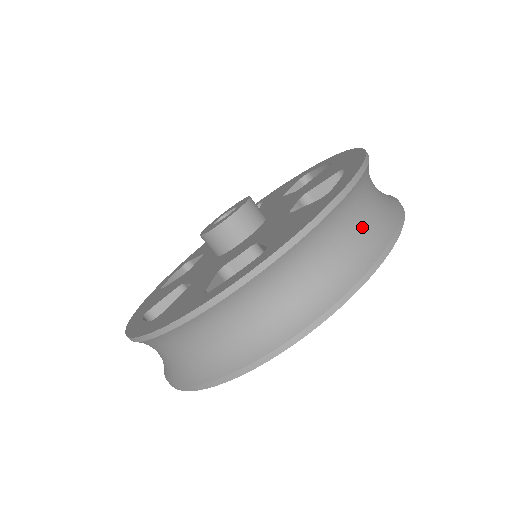
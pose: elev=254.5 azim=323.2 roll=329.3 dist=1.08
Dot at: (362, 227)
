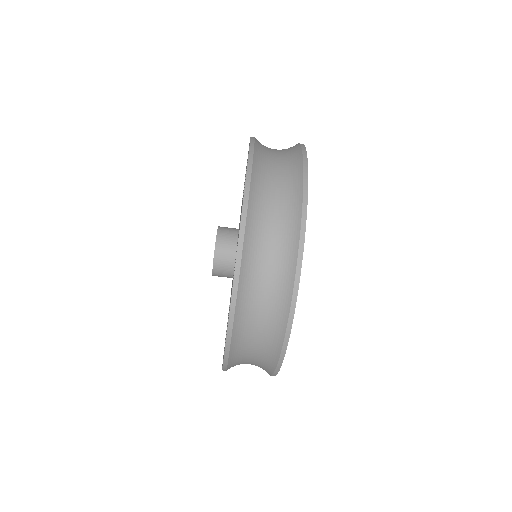
Dot at: (281, 173)
